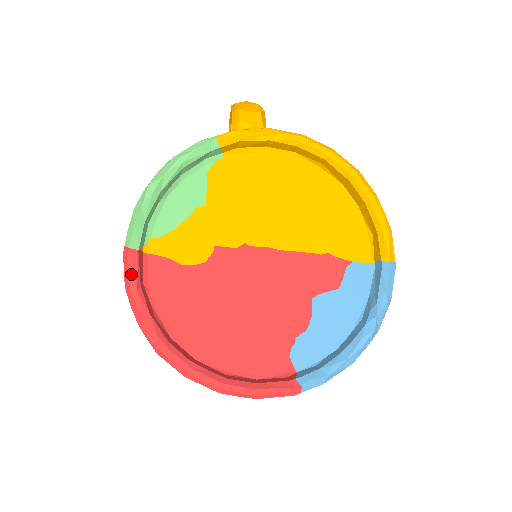
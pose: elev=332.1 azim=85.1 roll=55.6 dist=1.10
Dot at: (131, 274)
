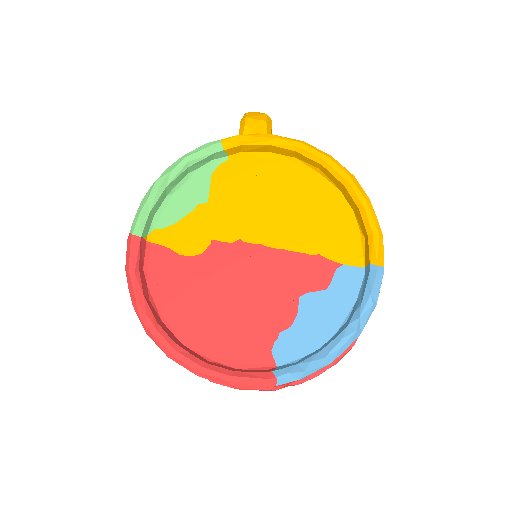
Dot at: (131, 258)
